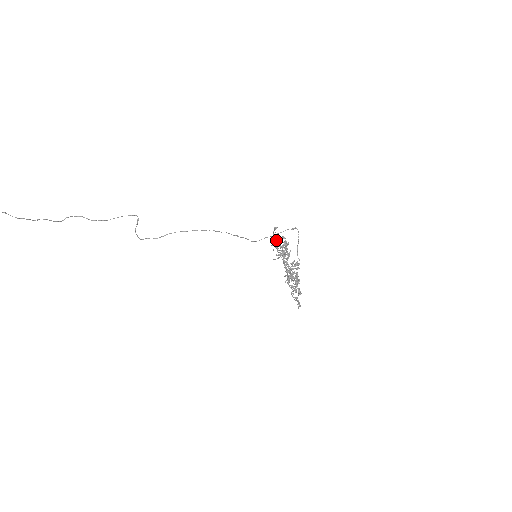
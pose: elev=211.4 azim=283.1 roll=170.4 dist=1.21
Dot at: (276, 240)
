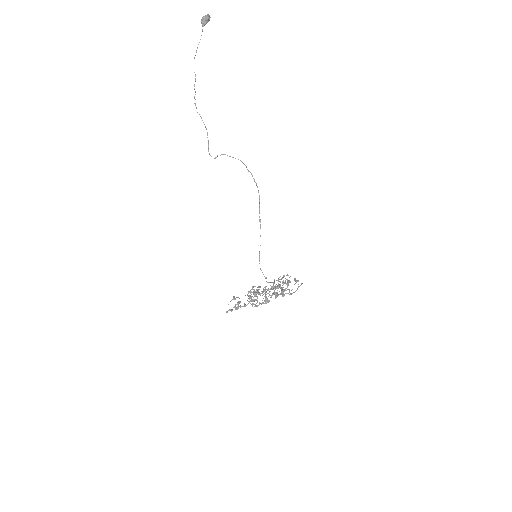
Dot at: (232, 309)
